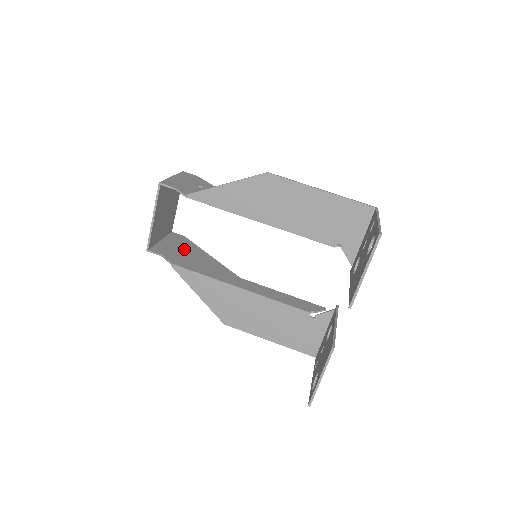
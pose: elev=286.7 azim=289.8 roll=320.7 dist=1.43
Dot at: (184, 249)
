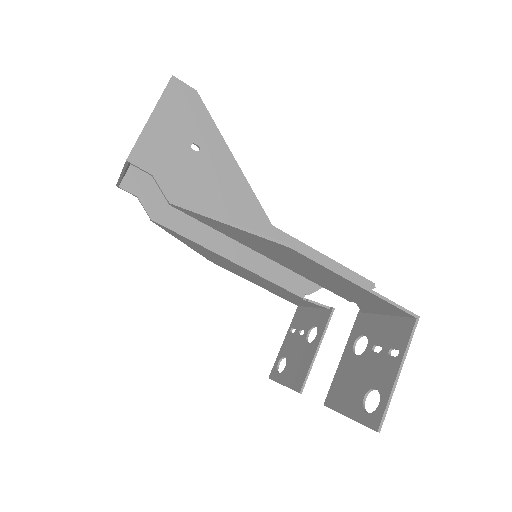
Dot at: occluded
